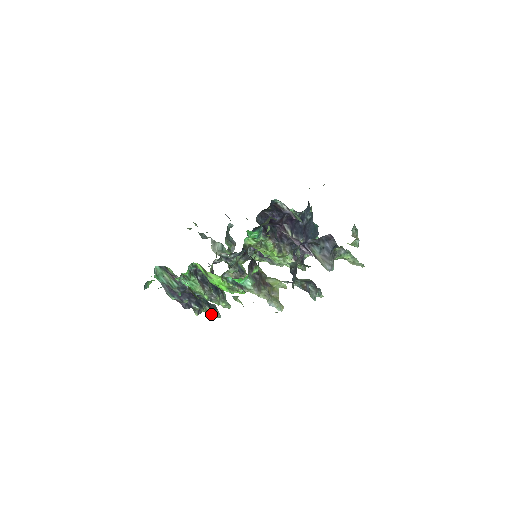
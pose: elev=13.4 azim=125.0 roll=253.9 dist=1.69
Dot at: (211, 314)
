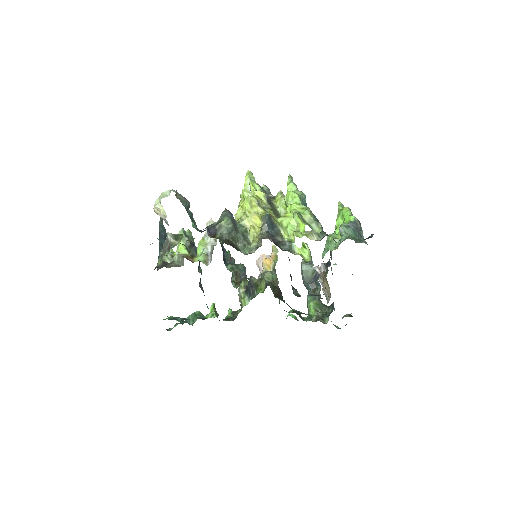
Dot at: occluded
